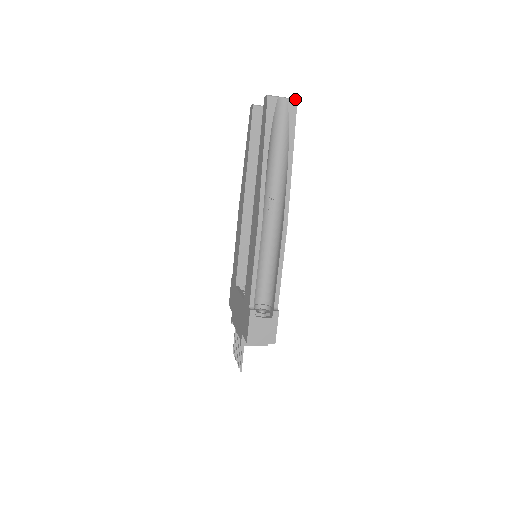
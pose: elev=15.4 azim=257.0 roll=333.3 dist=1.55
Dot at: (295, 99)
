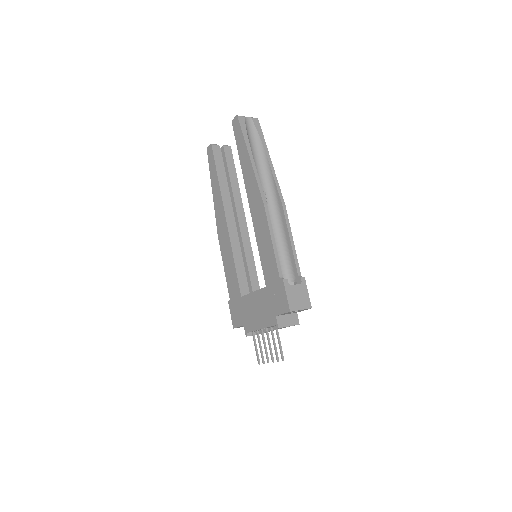
Dot at: (256, 118)
